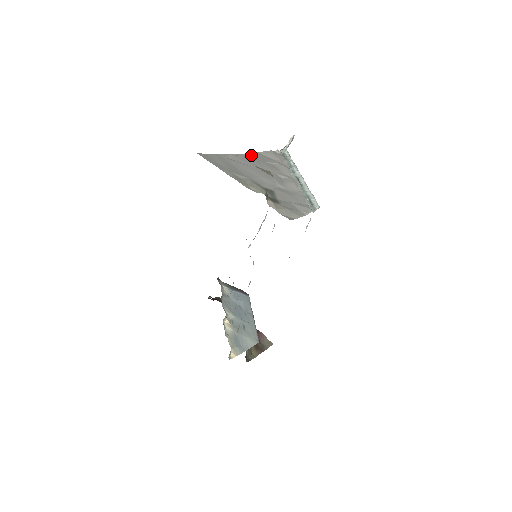
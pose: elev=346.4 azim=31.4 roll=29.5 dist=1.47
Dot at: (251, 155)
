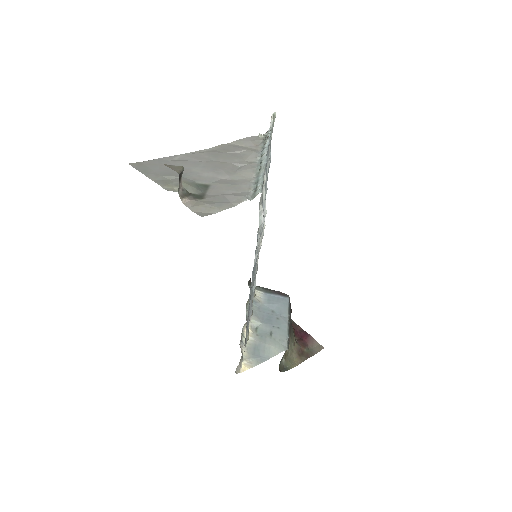
Dot at: (214, 149)
